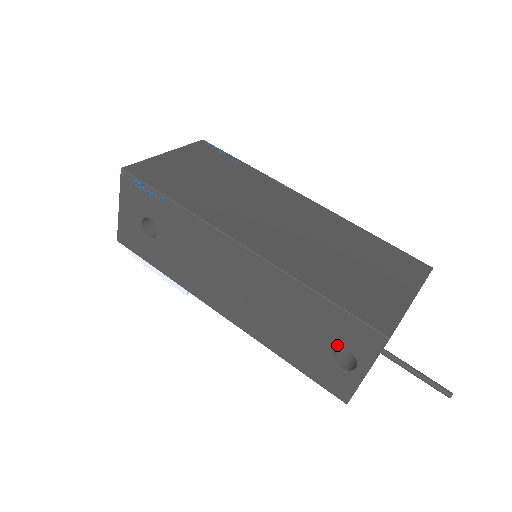
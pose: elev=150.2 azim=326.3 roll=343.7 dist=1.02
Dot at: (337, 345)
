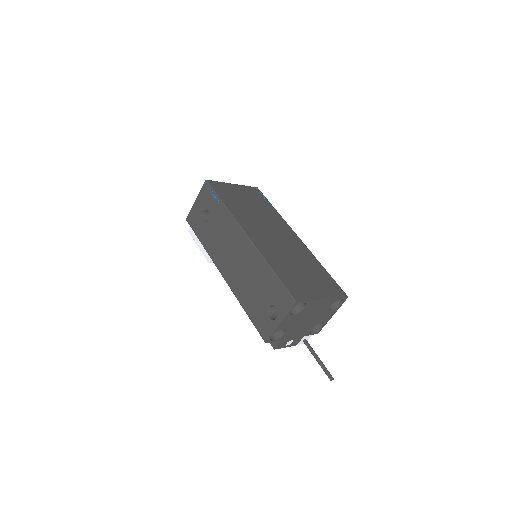
Dot at: (272, 303)
